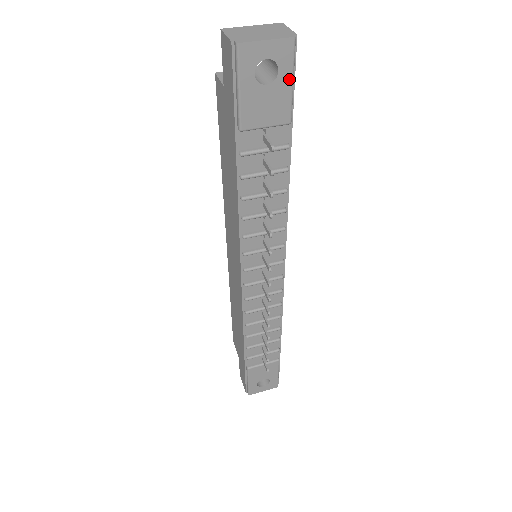
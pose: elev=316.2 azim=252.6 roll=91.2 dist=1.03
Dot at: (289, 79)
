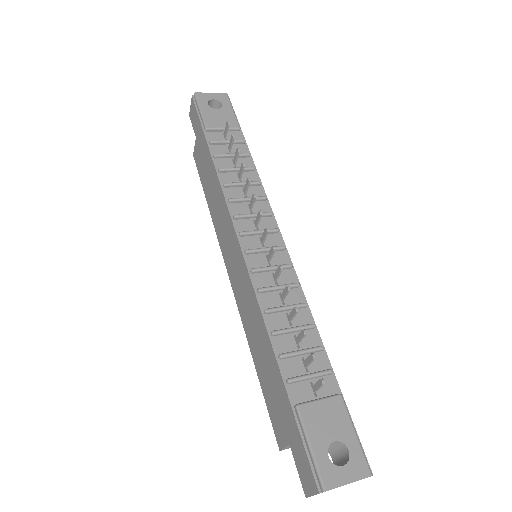
Dot at: (230, 108)
